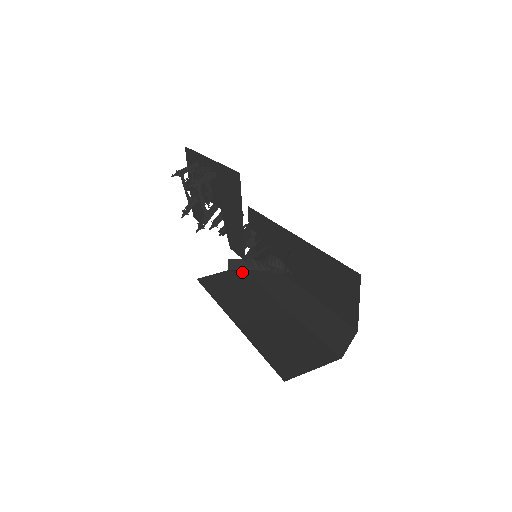
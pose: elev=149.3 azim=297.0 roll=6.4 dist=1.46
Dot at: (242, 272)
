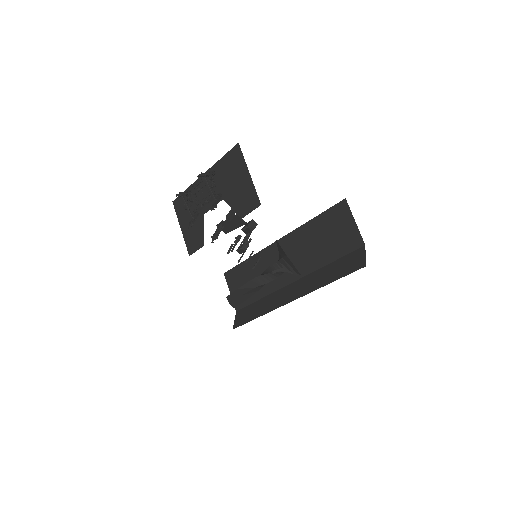
Dot at: (238, 326)
